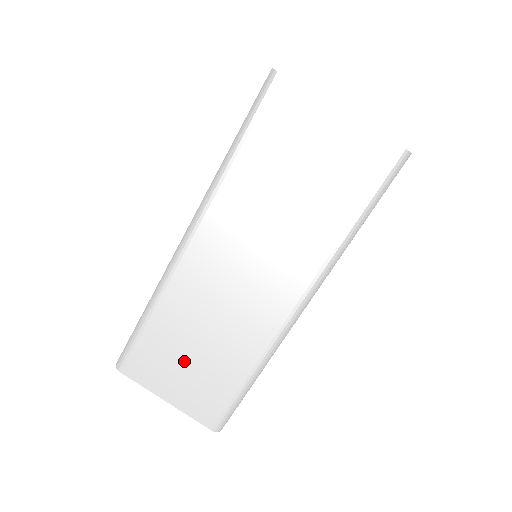
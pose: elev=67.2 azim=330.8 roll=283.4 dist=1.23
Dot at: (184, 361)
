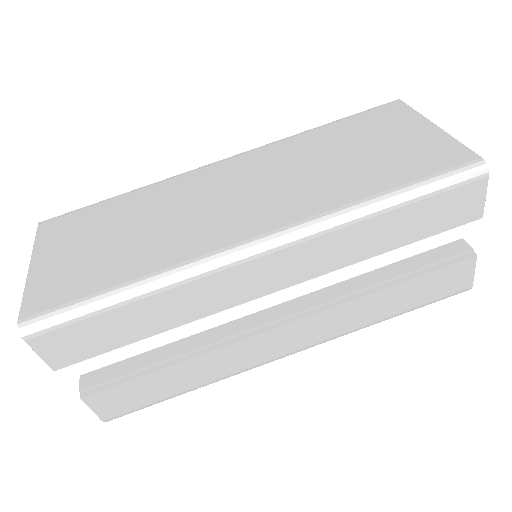
Dot at: (98, 239)
